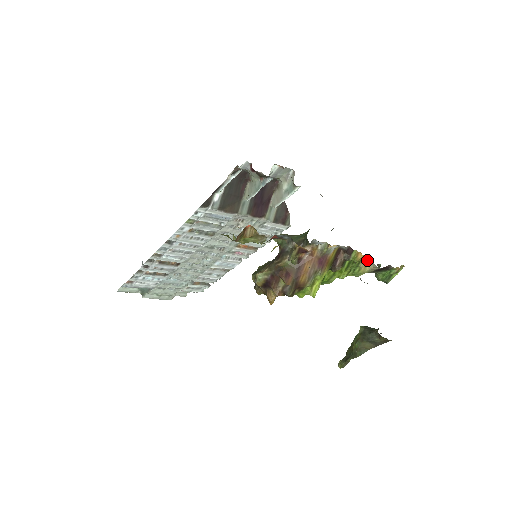
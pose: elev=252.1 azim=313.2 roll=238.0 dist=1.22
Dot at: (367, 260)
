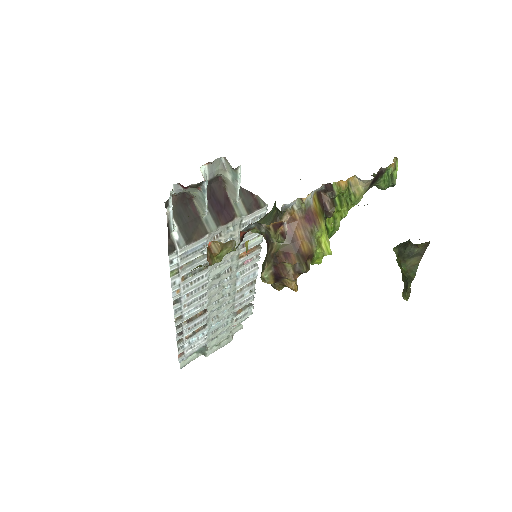
Dot at: (354, 182)
